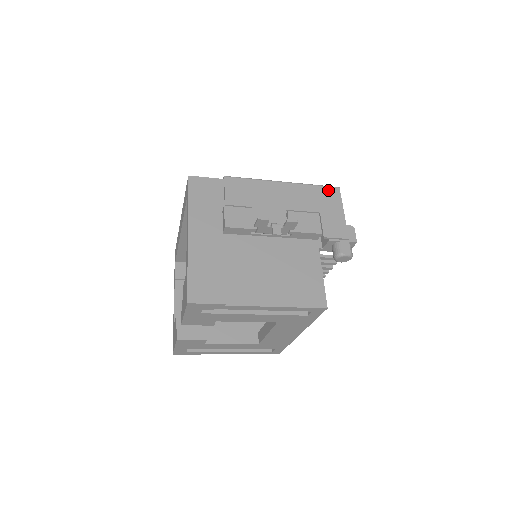
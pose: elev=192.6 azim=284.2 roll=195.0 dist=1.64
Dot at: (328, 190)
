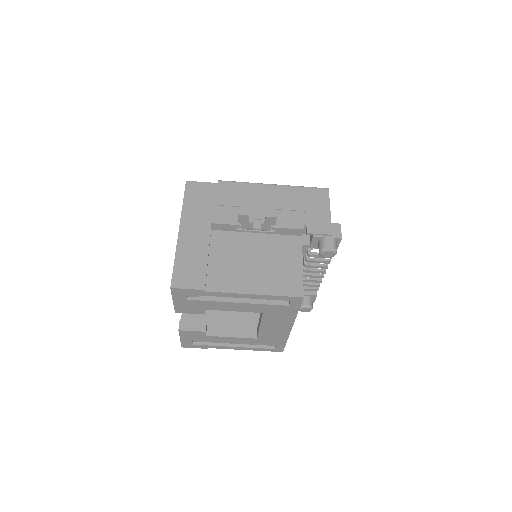
Dot at: (317, 191)
